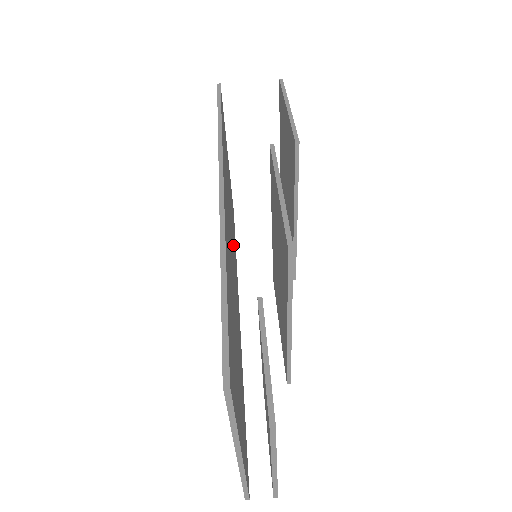
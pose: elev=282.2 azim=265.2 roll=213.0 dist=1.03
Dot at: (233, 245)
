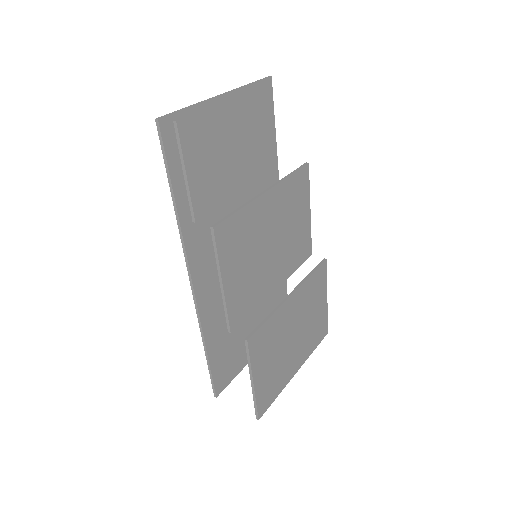
Dot at: occluded
